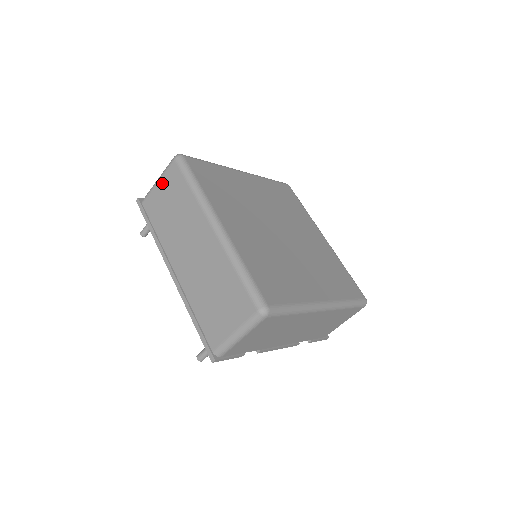
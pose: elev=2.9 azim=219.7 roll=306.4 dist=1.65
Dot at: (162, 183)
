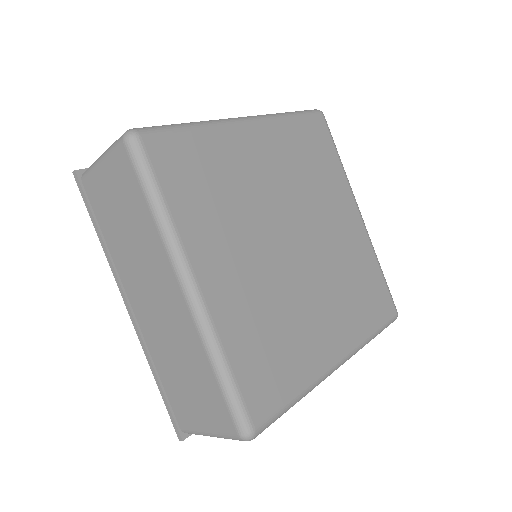
Dot at: (107, 170)
